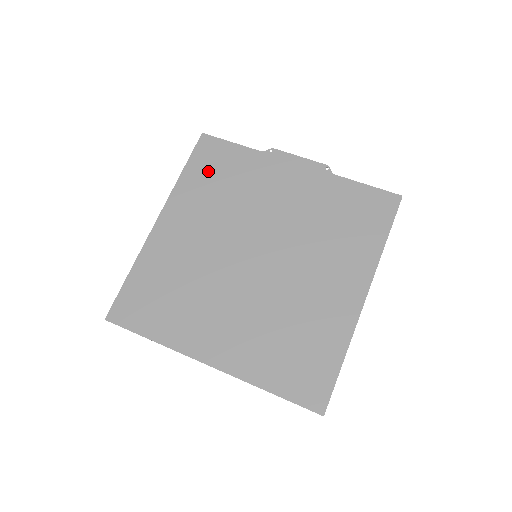
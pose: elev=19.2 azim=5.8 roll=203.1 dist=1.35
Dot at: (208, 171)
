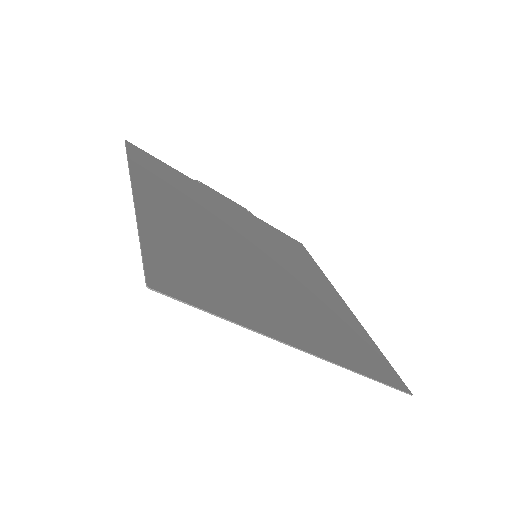
Dot at: (156, 172)
